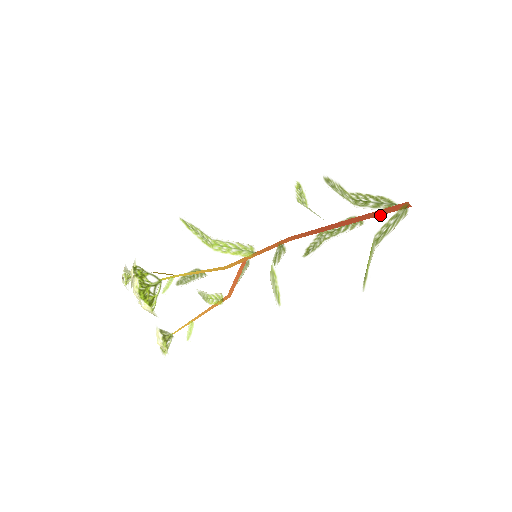
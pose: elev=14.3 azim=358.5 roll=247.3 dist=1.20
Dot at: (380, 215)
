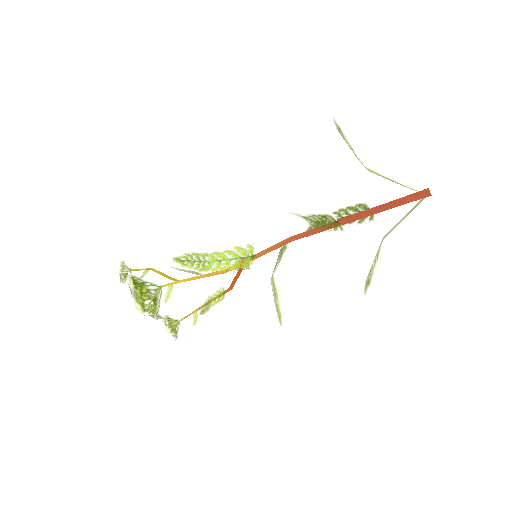
Dot at: (394, 207)
